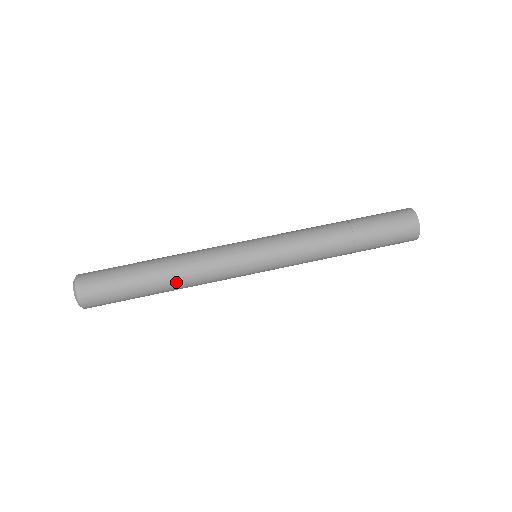
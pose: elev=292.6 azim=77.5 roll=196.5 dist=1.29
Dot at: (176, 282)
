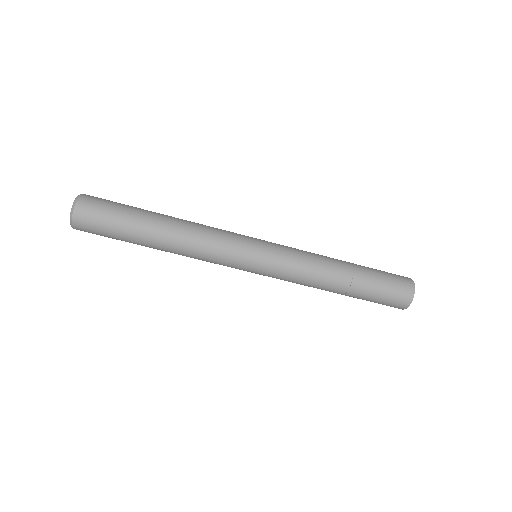
Dot at: occluded
